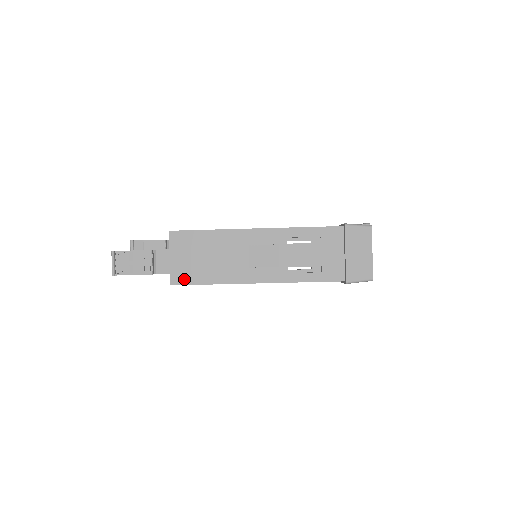
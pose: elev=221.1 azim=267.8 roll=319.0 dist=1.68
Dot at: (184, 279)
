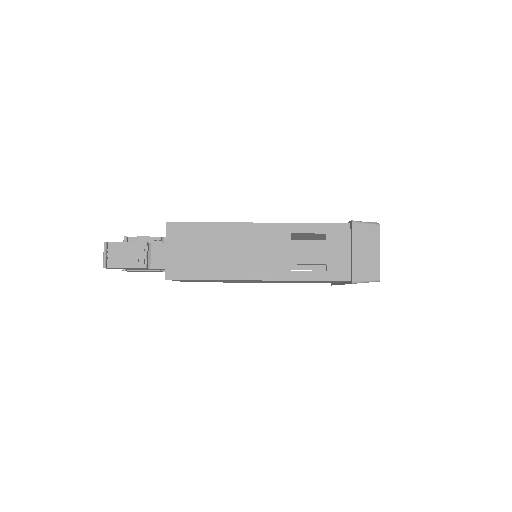
Dot at: (180, 273)
